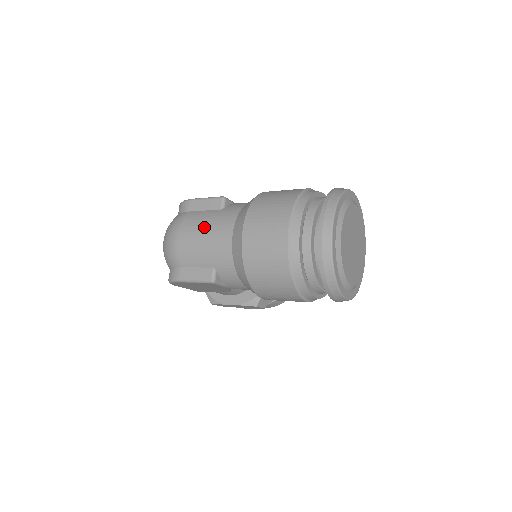
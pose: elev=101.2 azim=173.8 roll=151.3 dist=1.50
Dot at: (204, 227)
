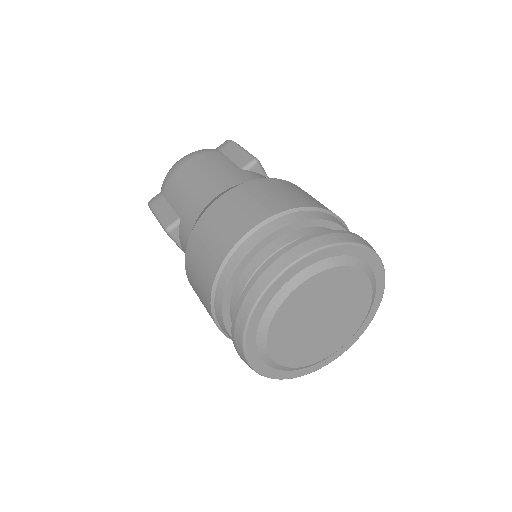
Dot at: (208, 171)
